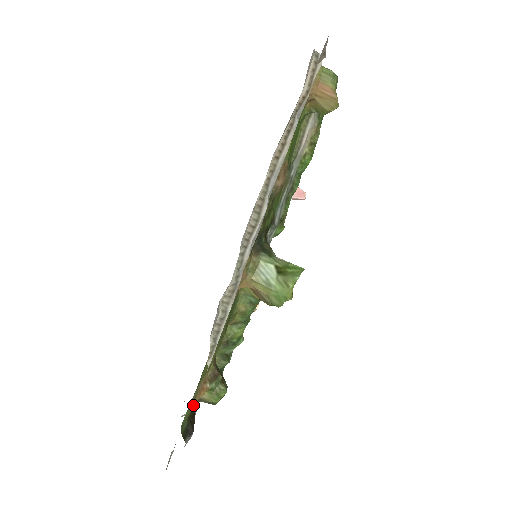
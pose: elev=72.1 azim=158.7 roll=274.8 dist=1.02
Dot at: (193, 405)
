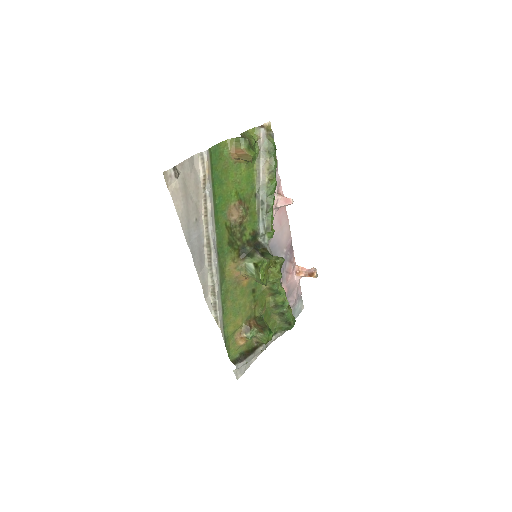
Dot at: (238, 346)
